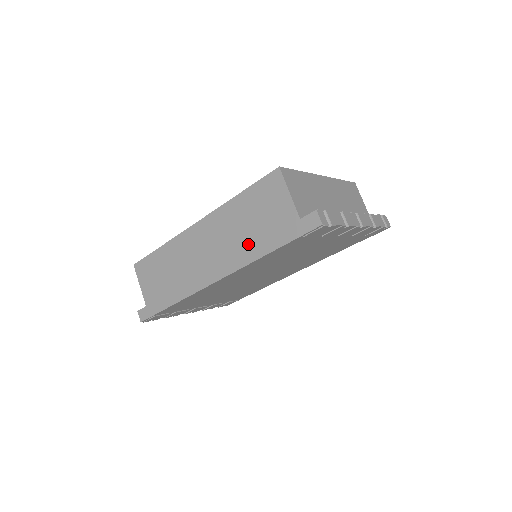
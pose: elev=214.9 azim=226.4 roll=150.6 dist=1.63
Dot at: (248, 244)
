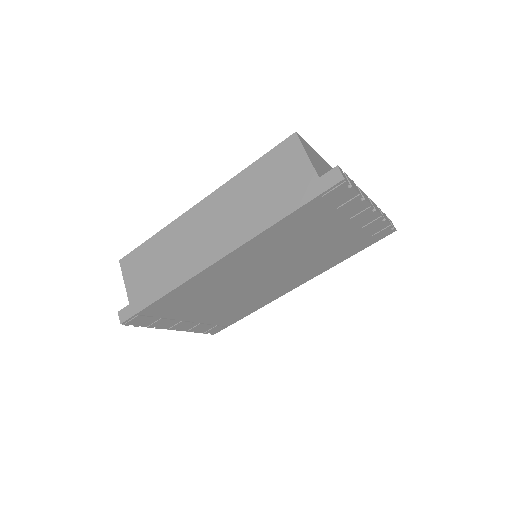
Dot at: (258, 213)
